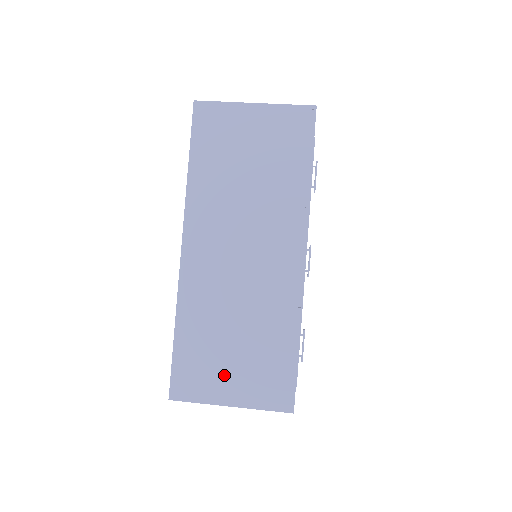
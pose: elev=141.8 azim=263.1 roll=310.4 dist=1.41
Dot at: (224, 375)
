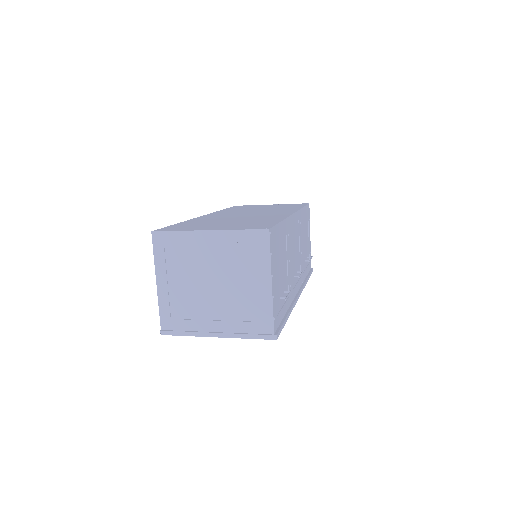
Dot at: (210, 226)
